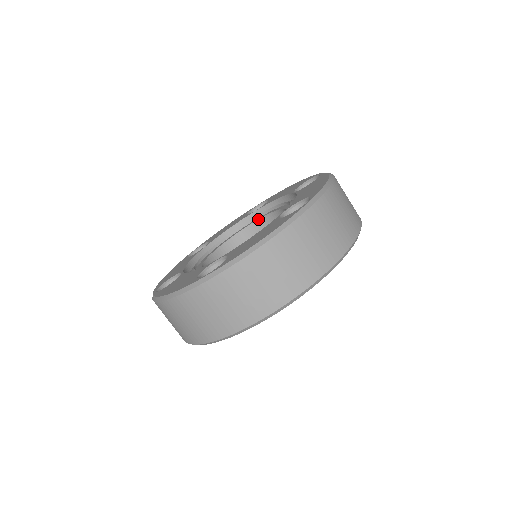
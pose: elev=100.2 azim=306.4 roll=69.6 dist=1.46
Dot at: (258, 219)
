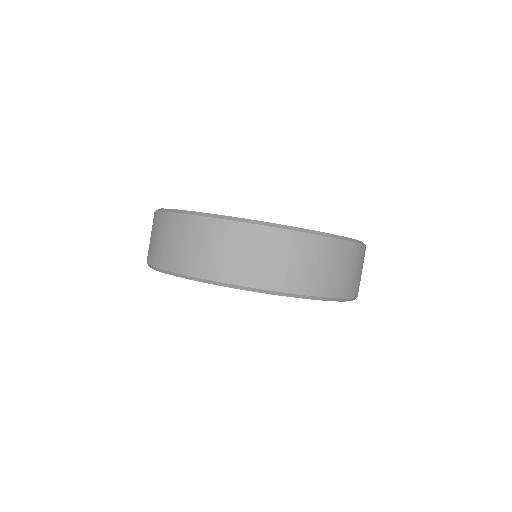
Dot at: occluded
